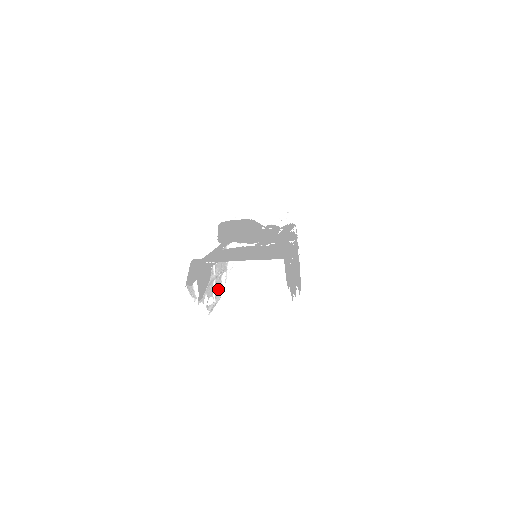
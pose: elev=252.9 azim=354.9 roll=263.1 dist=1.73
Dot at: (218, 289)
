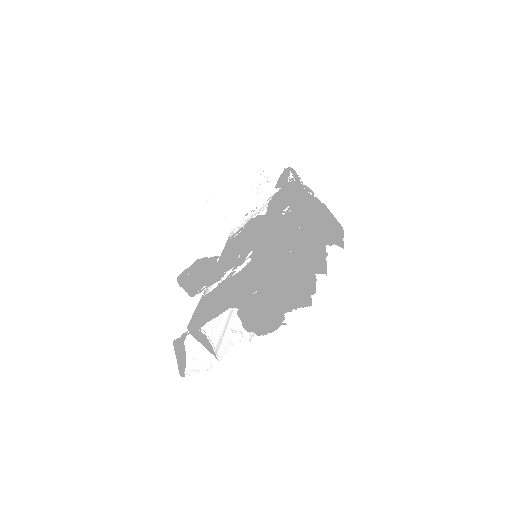
Dot at: occluded
